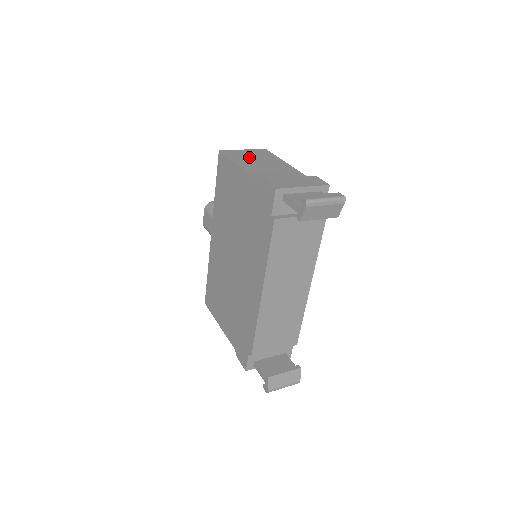
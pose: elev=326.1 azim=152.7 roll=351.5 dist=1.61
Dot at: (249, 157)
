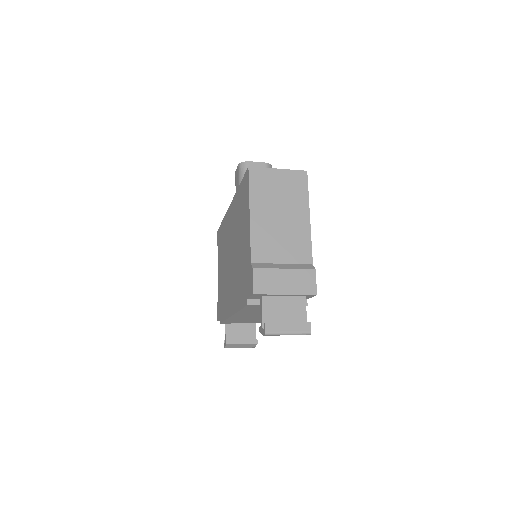
Dot at: (274, 193)
